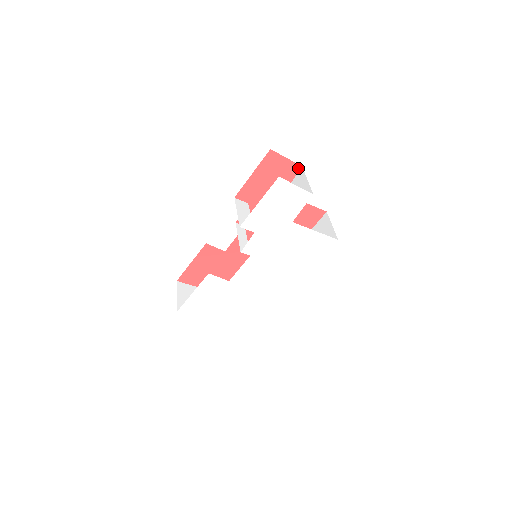
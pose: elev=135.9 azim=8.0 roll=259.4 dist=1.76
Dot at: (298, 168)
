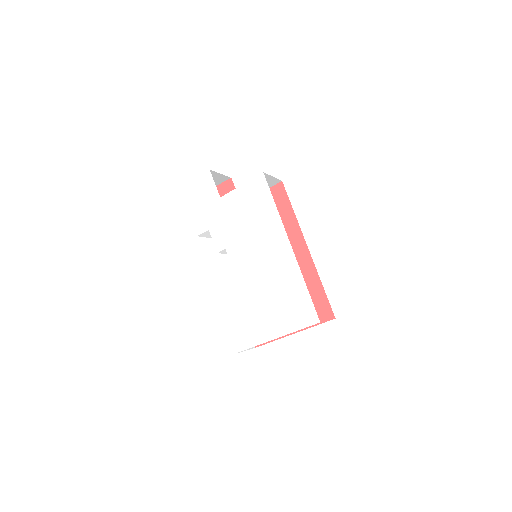
Dot at: (231, 182)
